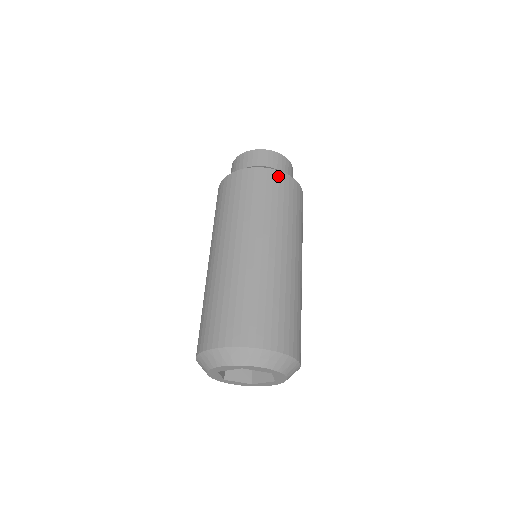
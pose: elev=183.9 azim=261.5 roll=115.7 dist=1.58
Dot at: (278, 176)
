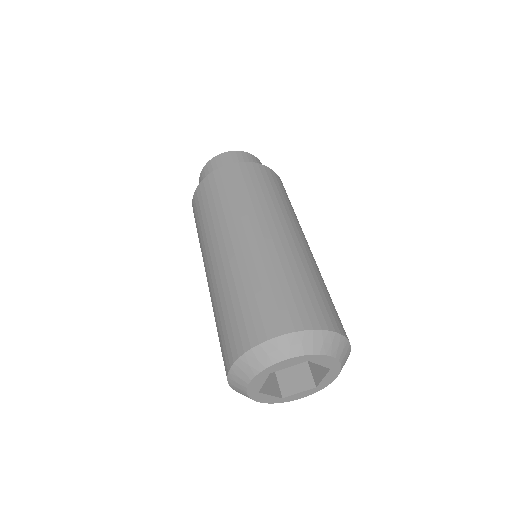
Dot at: (274, 174)
